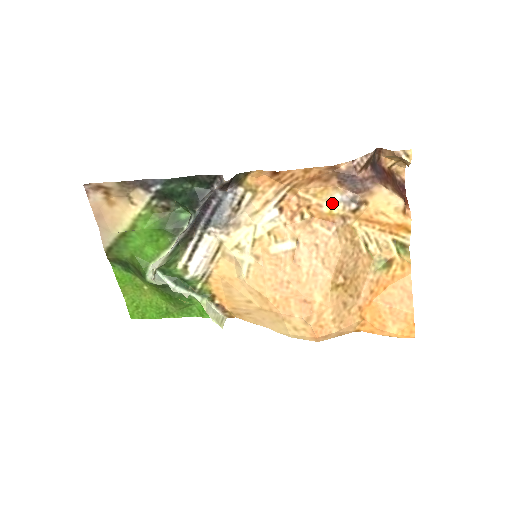
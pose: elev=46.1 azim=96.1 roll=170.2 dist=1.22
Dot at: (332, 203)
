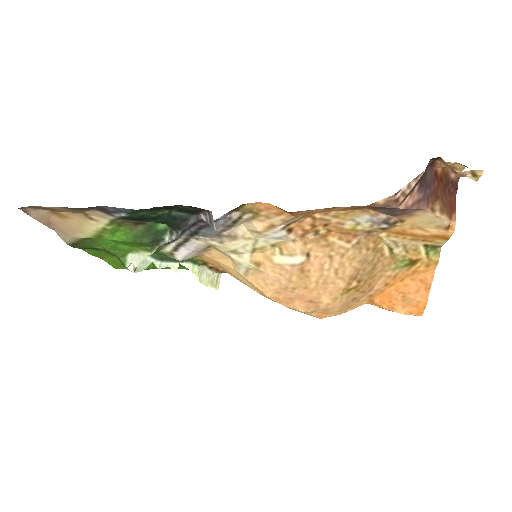
Dot at: (357, 222)
